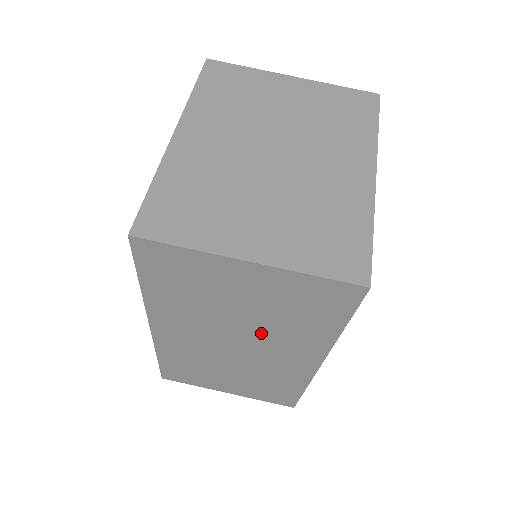
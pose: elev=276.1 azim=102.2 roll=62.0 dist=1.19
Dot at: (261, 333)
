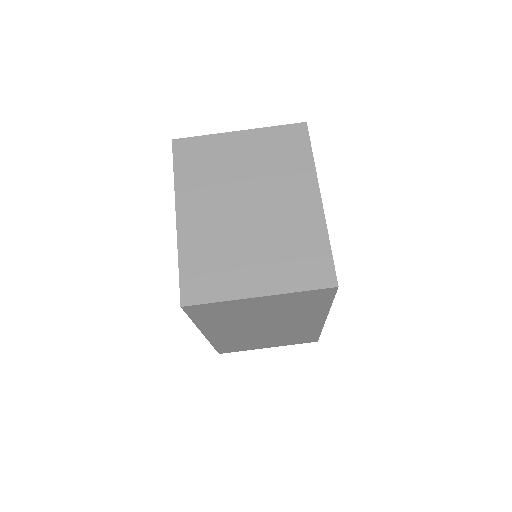
Dot at: (280, 319)
